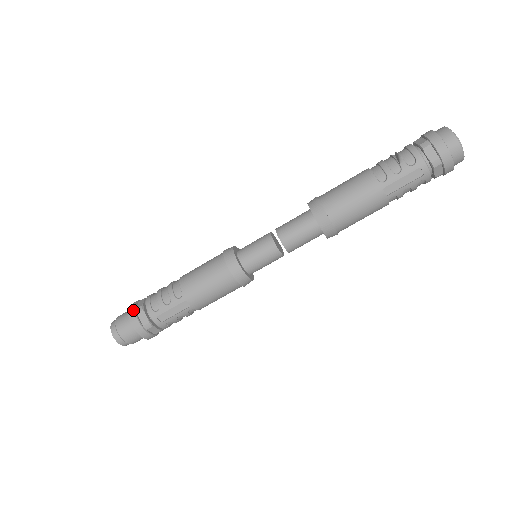
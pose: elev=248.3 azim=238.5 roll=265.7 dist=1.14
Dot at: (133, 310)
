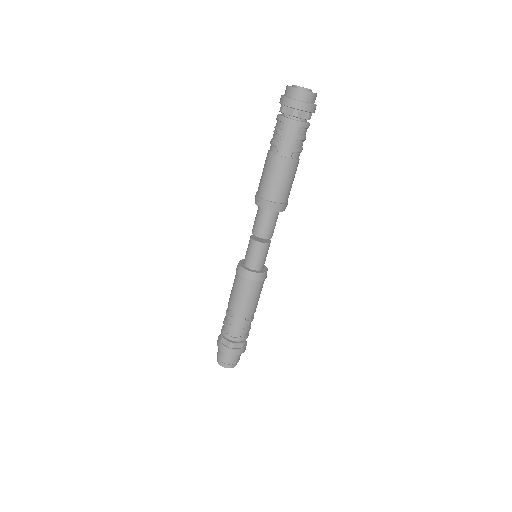
Dot at: (218, 342)
